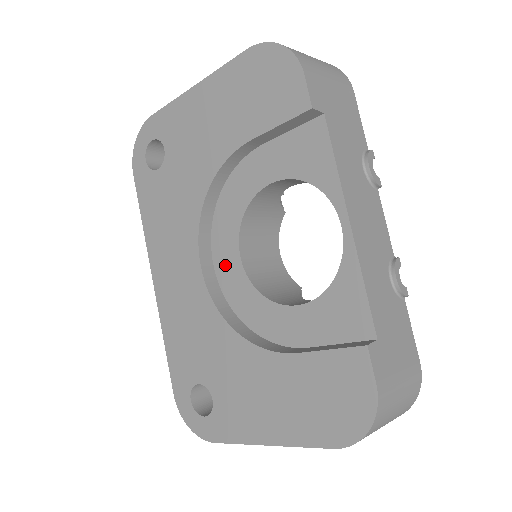
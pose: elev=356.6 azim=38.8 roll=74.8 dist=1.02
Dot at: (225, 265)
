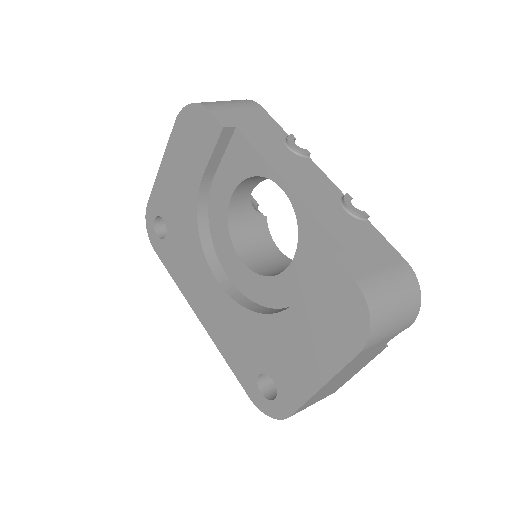
Dot at: (235, 273)
